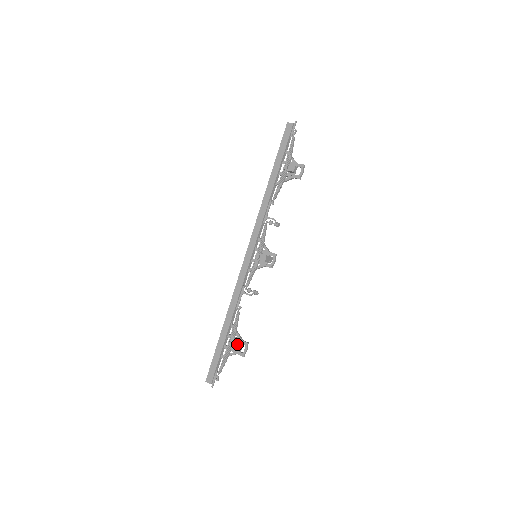
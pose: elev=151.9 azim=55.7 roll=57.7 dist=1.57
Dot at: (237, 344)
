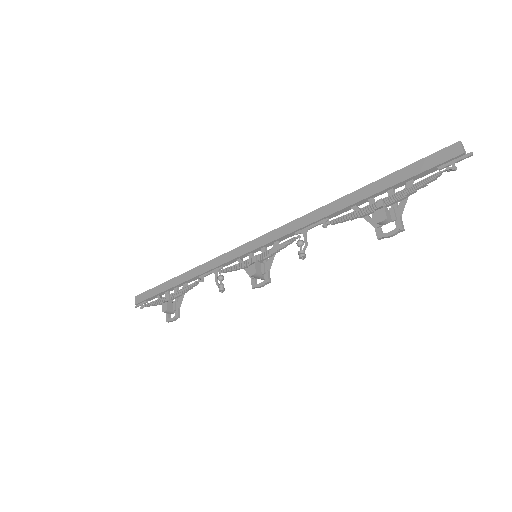
Dot at: (167, 308)
